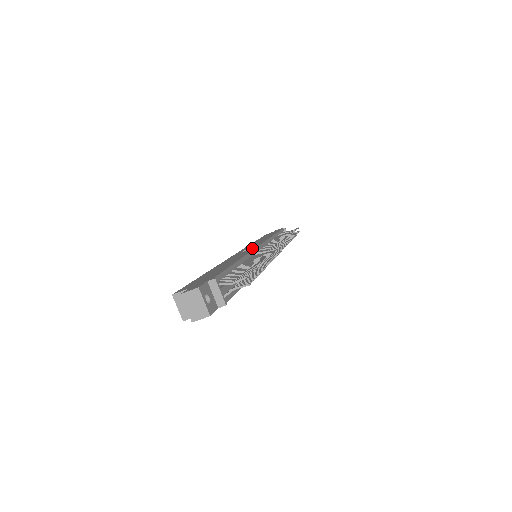
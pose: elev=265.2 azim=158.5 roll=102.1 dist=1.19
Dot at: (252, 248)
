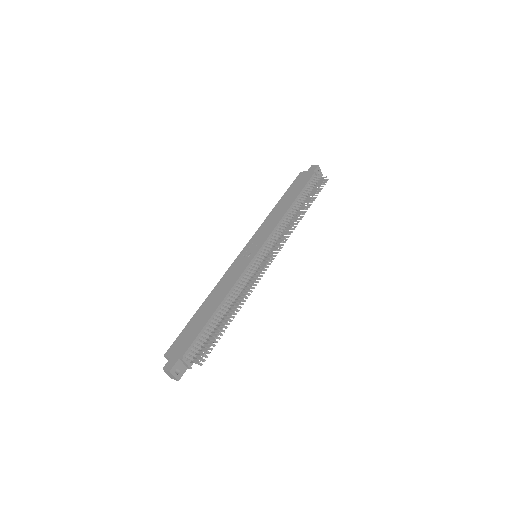
Dot at: (248, 260)
